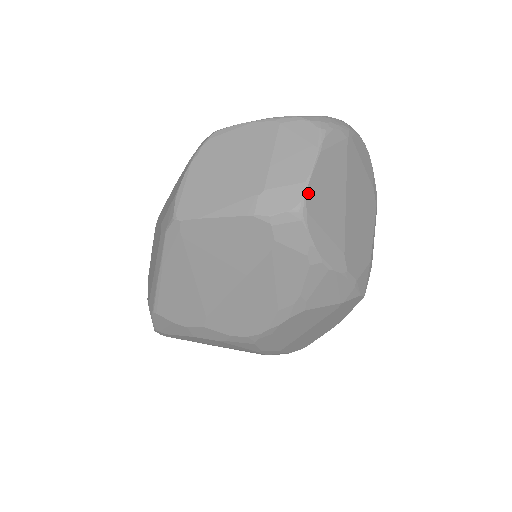
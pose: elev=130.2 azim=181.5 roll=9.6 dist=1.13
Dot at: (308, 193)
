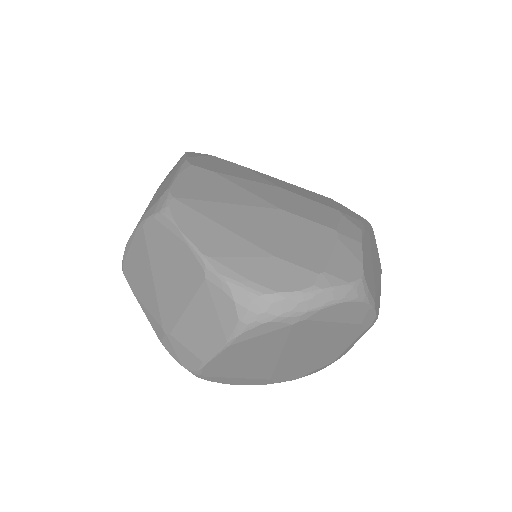
Dot at: (205, 368)
